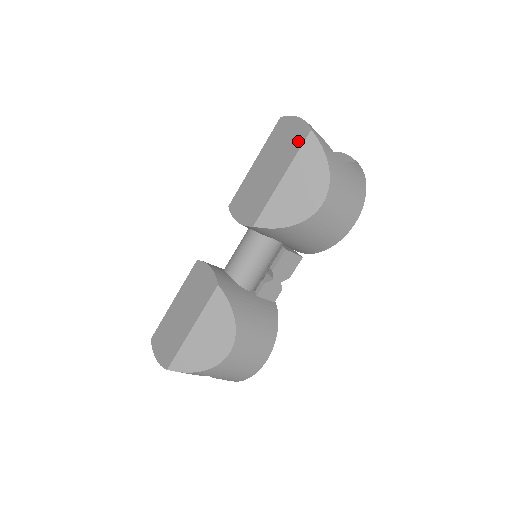
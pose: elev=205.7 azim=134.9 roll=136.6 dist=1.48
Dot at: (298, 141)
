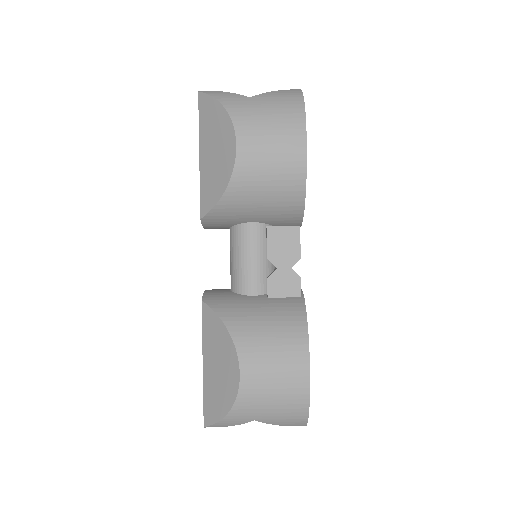
Dot at: occluded
